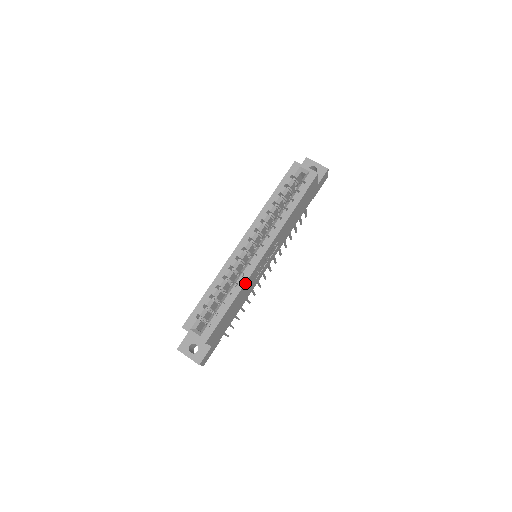
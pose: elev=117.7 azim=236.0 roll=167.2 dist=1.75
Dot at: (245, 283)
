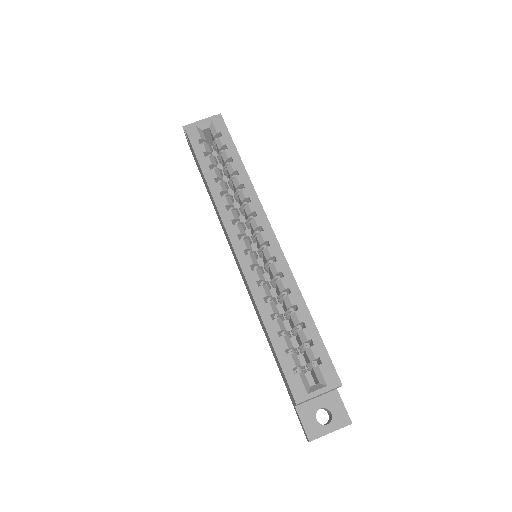
Dot at: (294, 279)
